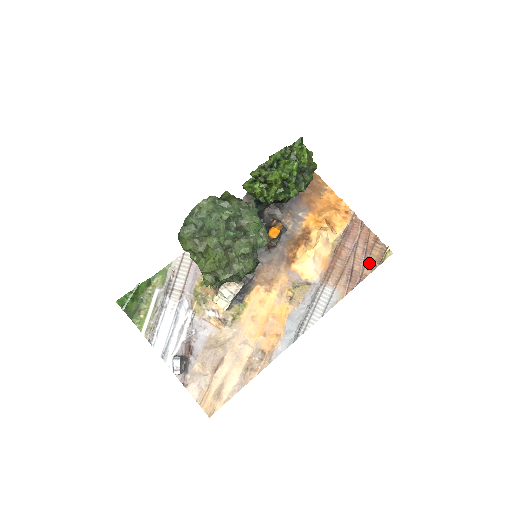
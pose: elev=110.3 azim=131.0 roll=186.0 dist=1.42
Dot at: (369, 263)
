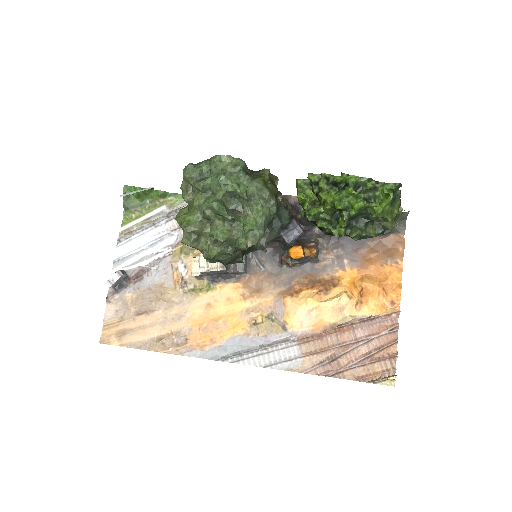
Dot at: (360, 370)
